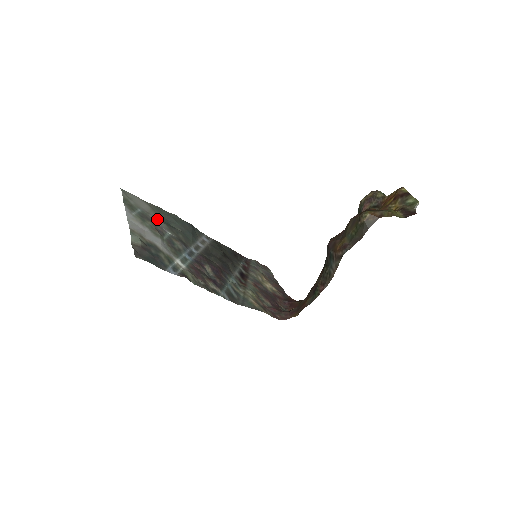
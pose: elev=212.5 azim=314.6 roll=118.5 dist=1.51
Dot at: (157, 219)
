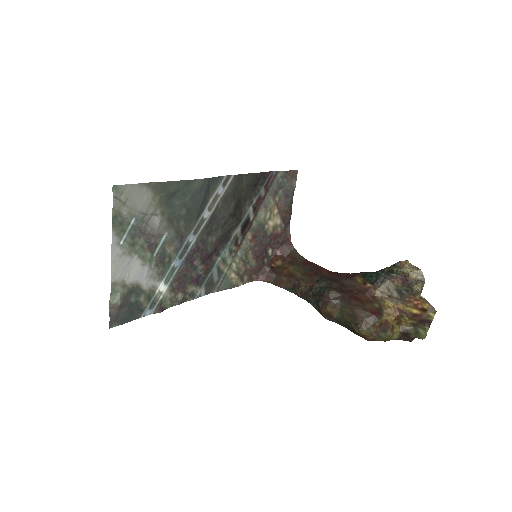
Dot at: (155, 219)
